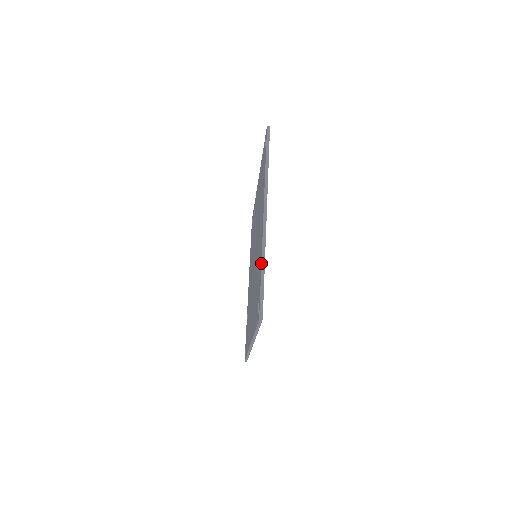
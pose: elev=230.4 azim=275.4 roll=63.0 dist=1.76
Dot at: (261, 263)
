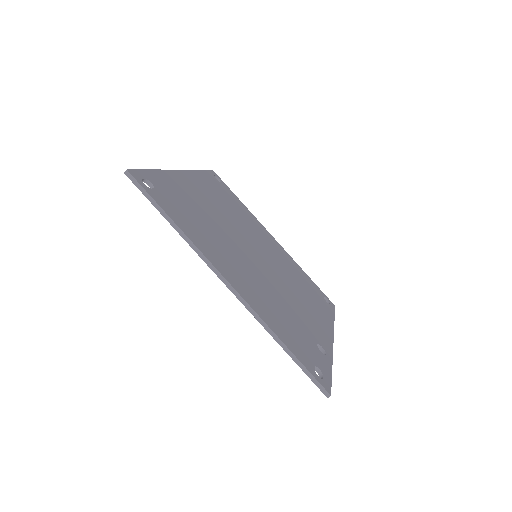
Dot at: occluded
